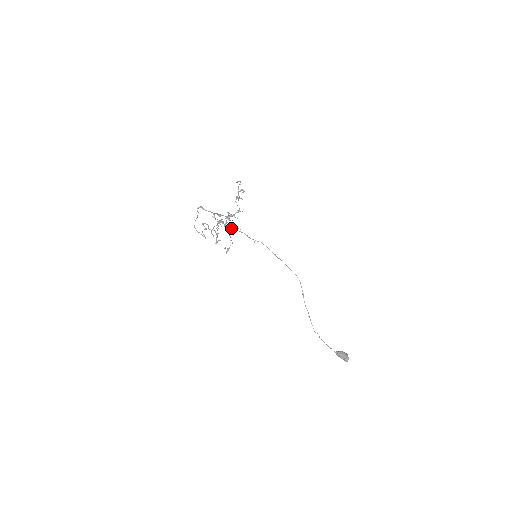
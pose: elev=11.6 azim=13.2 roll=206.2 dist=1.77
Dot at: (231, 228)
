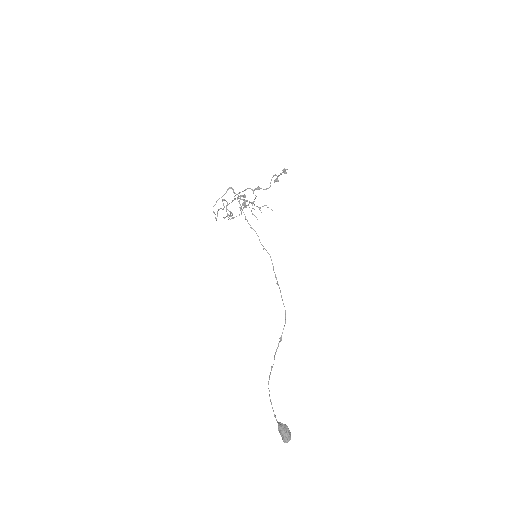
Dot at: occluded
